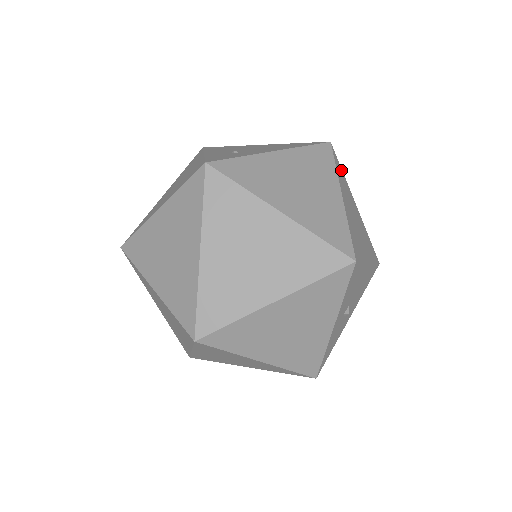
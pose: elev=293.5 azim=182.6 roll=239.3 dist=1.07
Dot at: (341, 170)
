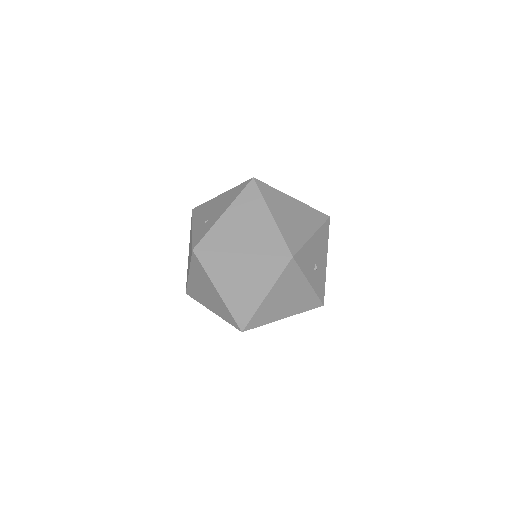
Dot at: (269, 188)
